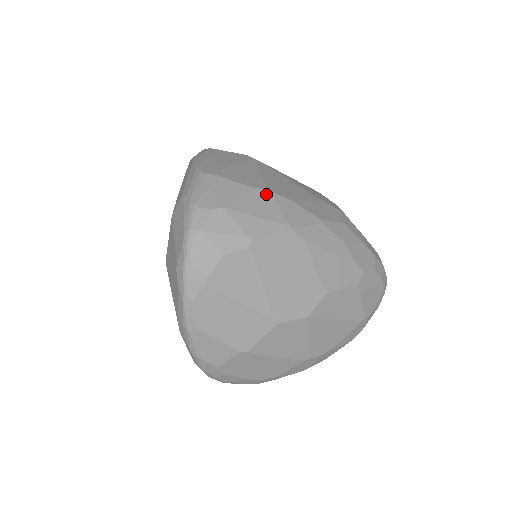
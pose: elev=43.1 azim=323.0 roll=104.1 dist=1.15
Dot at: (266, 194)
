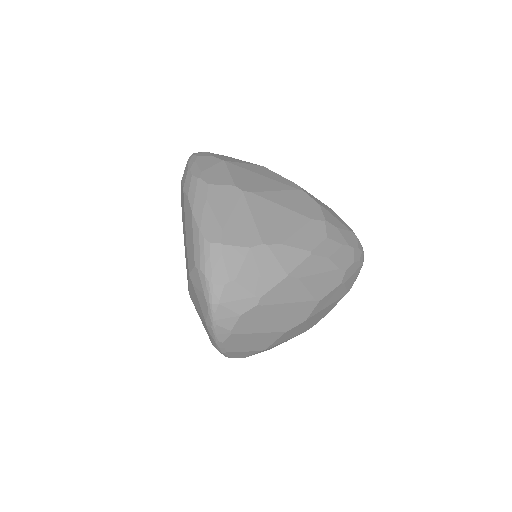
Dot at: (263, 249)
